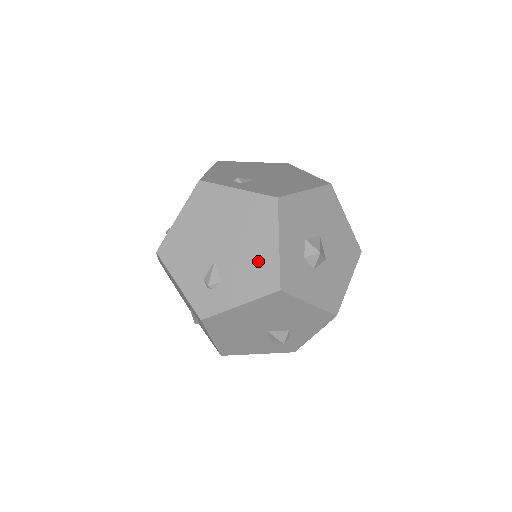
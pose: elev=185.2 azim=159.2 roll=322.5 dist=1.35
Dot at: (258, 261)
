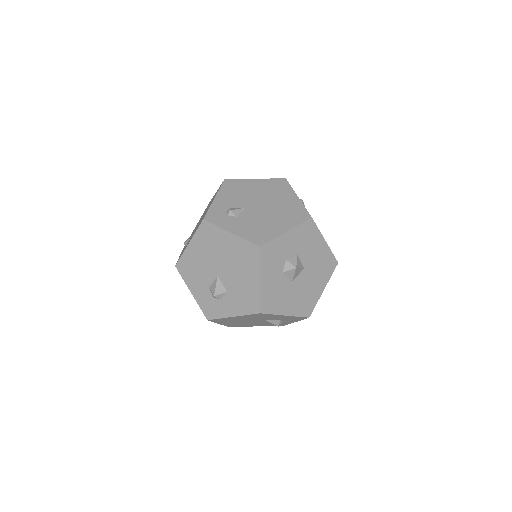
Dot at: (267, 227)
